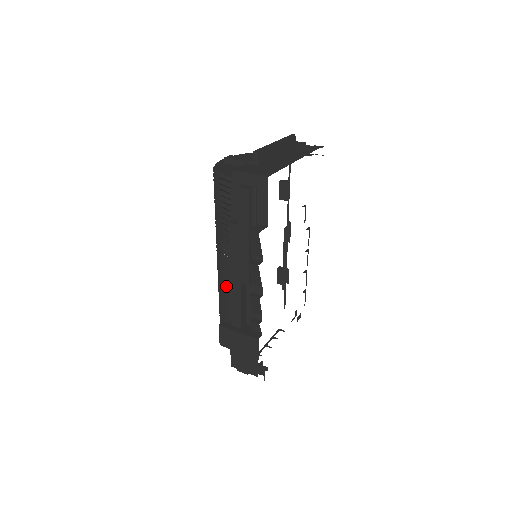
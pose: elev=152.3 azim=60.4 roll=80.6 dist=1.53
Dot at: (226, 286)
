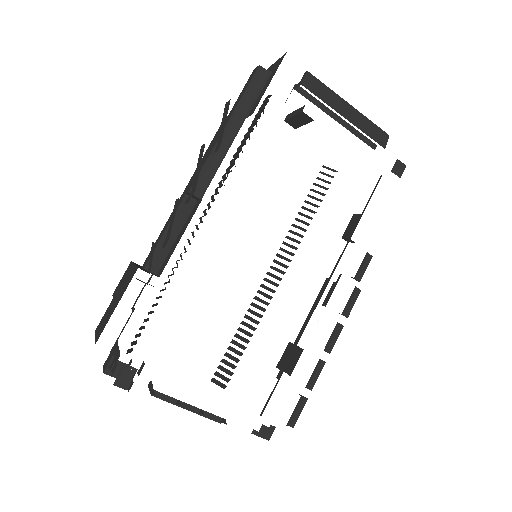
Dot at: occluded
